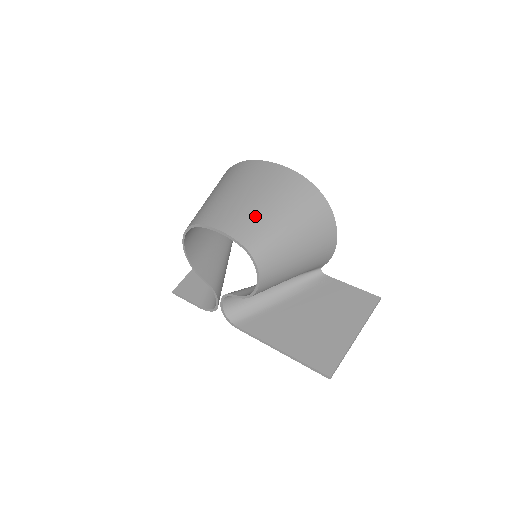
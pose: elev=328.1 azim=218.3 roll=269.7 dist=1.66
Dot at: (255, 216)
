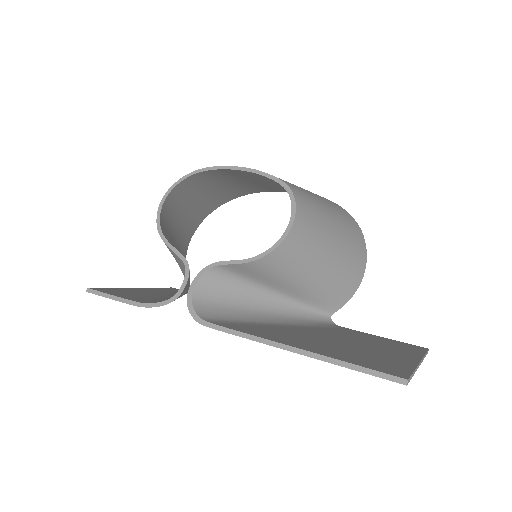
Dot at: occluded
